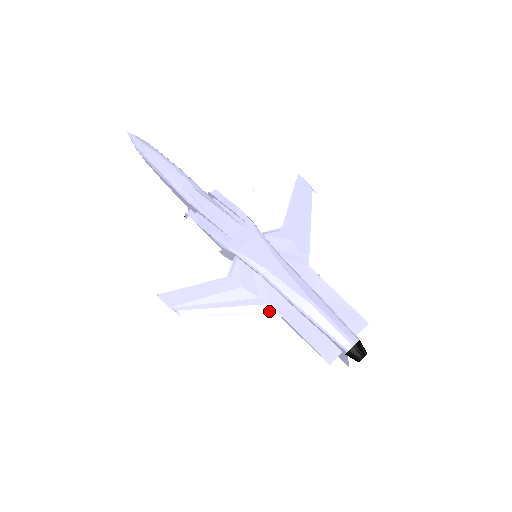
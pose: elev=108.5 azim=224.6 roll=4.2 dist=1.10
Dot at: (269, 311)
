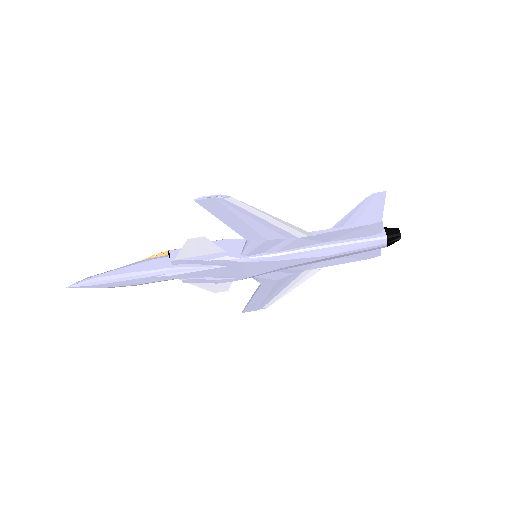
Dot at: (309, 273)
